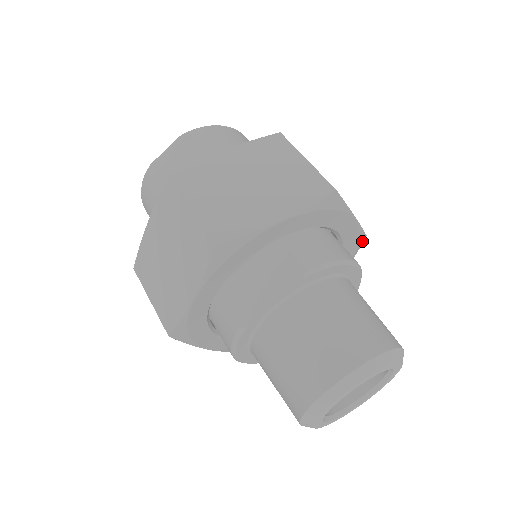
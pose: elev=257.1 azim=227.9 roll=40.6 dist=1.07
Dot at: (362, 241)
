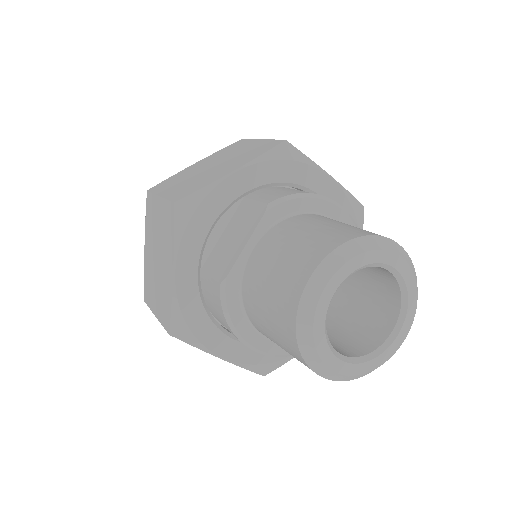
Dot at: (361, 212)
